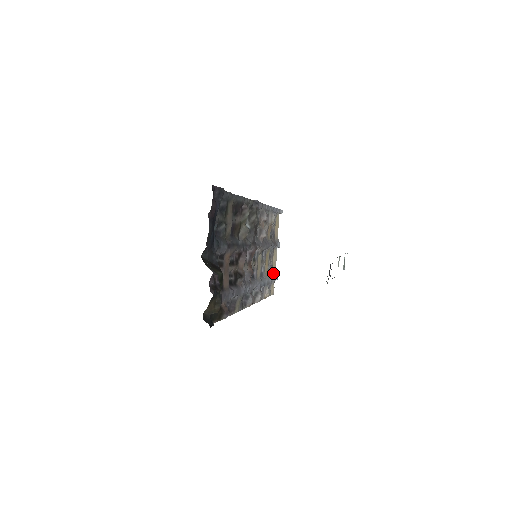
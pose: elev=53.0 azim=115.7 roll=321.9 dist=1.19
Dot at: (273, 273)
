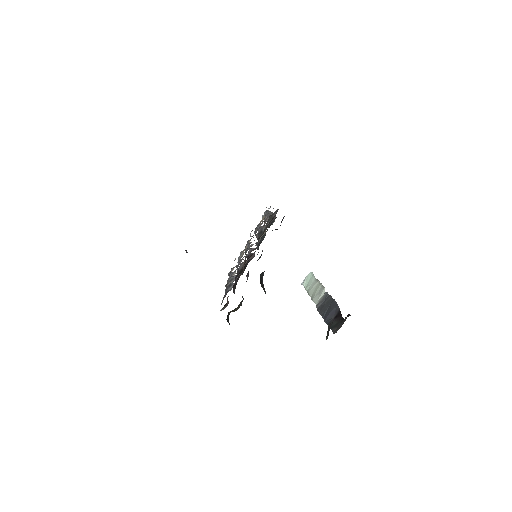
Dot at: occluded
